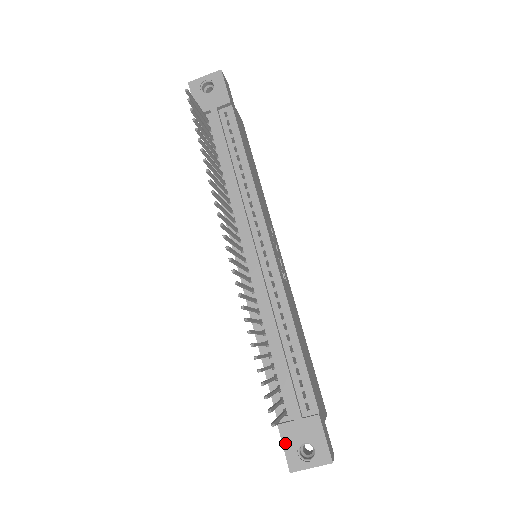
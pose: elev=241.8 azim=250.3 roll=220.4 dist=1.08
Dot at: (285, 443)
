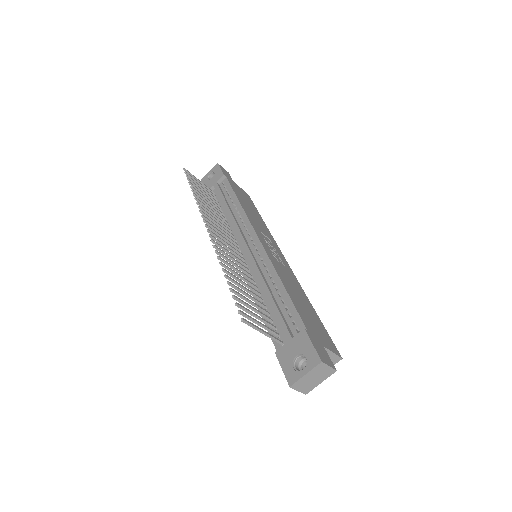
Dot at: (282, 364)
